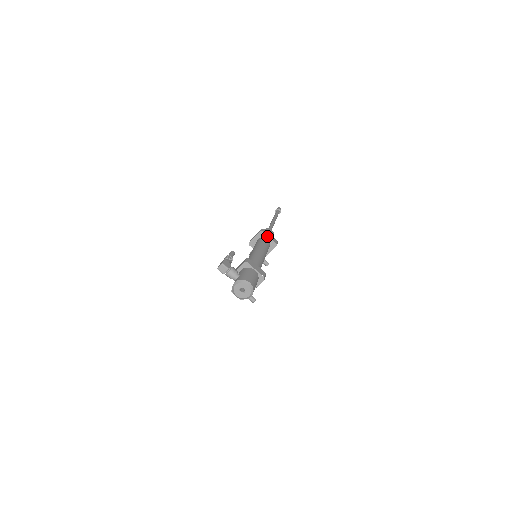
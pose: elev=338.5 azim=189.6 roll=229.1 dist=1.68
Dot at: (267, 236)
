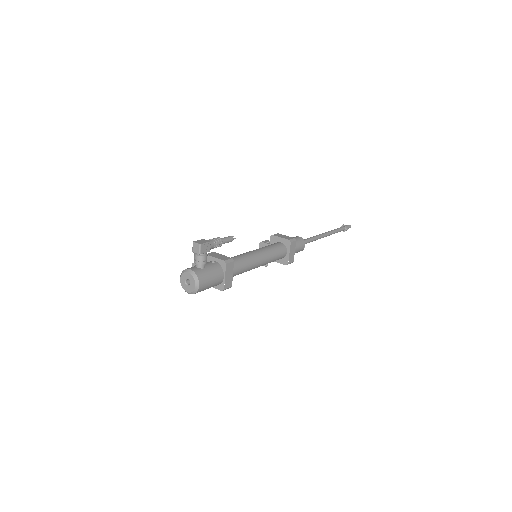
Dot at: (289, 250)
